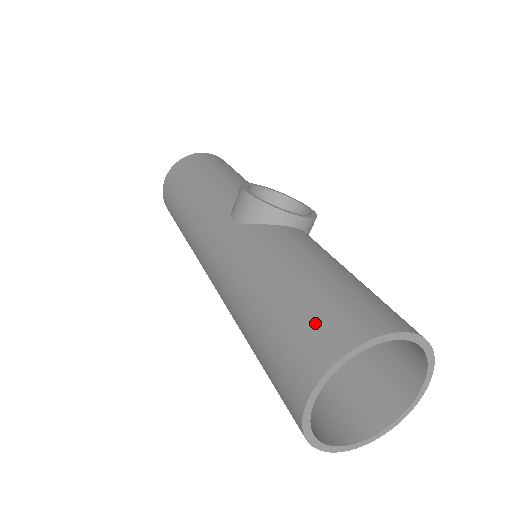
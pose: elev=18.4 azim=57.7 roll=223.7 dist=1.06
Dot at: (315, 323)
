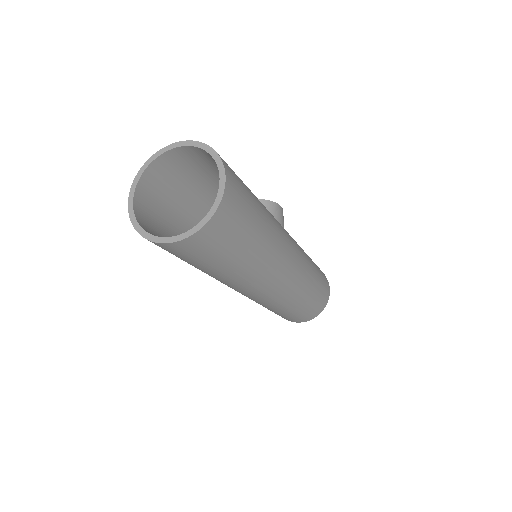
Dot at: (157, 188)
